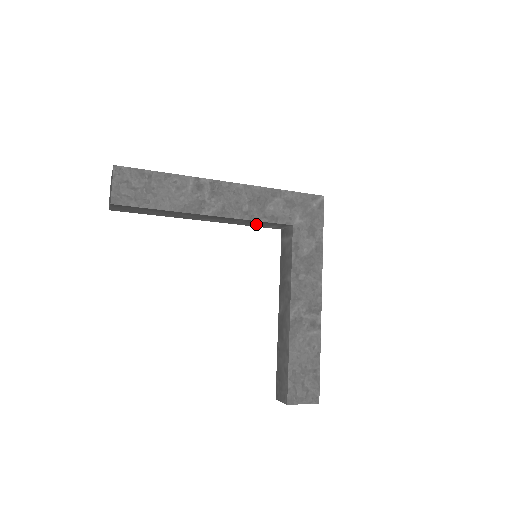
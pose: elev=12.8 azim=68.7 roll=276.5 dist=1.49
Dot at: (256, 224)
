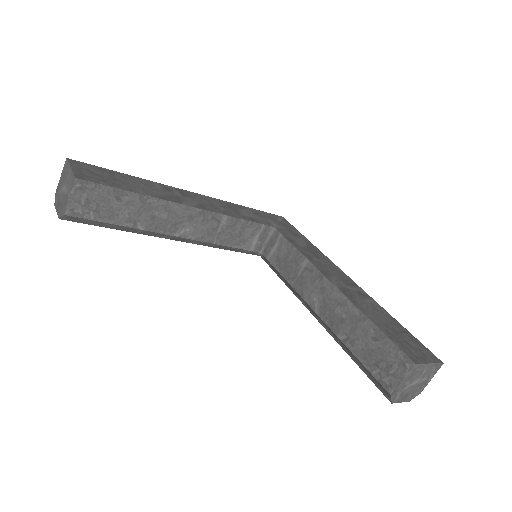
Dot at: (237, 236)
